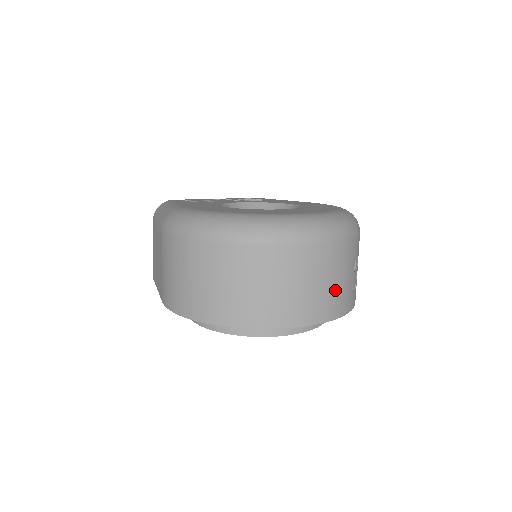
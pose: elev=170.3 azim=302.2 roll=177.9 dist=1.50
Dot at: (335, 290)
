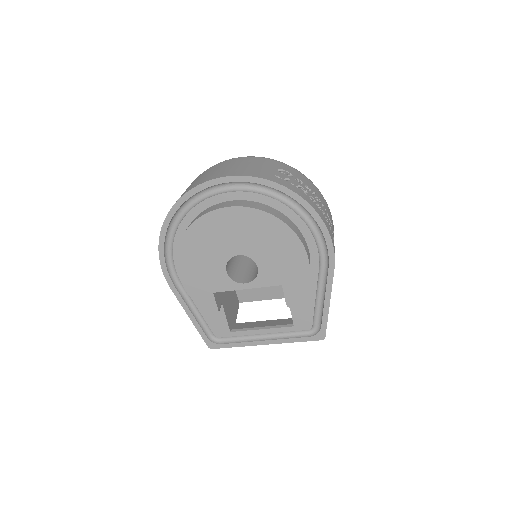
Dot at: (244, 168)
